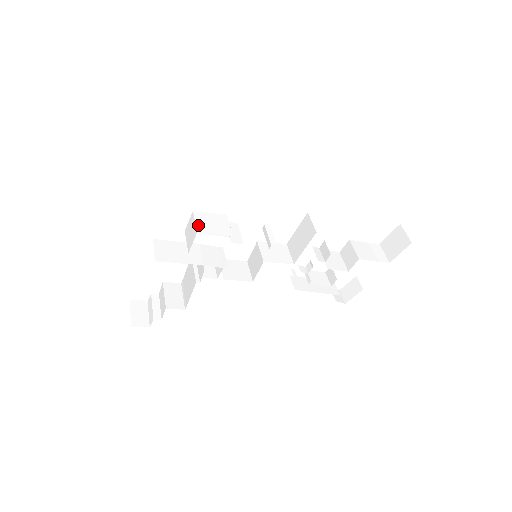
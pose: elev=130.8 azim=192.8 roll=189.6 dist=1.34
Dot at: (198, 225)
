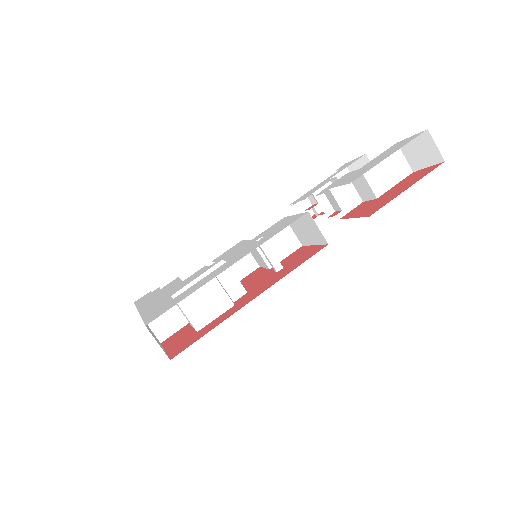
Dot at: (192, 319)
